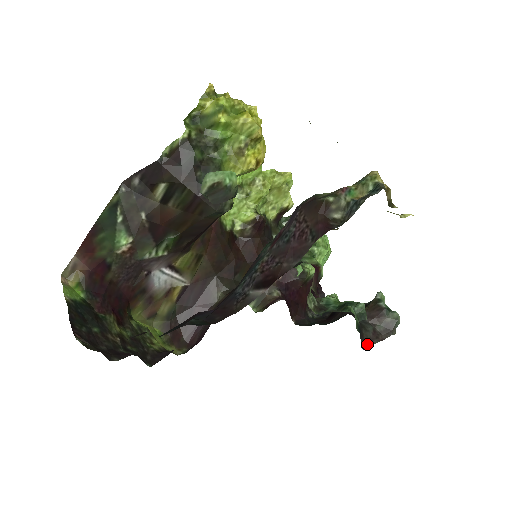
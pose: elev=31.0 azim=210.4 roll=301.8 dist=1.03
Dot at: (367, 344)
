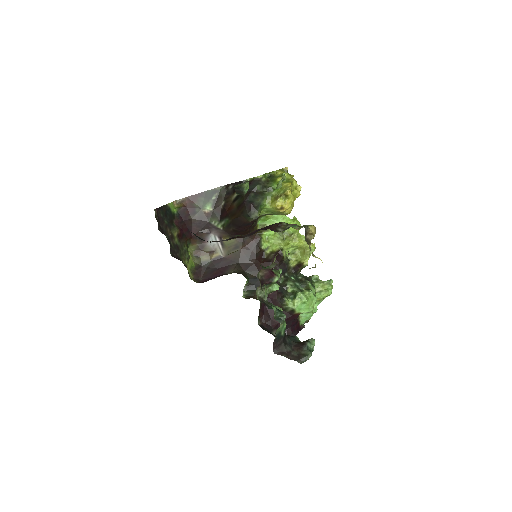
Dot at: (279, 352)
